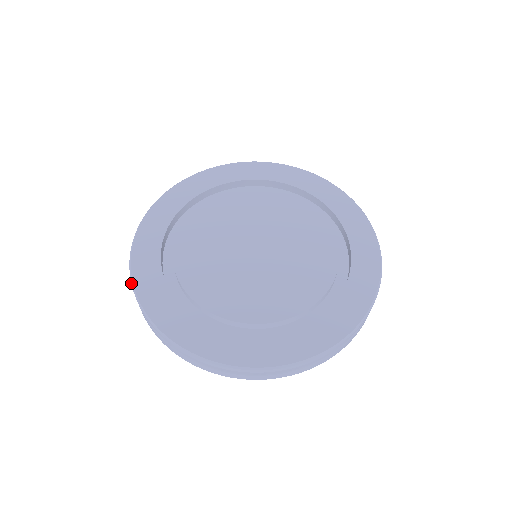
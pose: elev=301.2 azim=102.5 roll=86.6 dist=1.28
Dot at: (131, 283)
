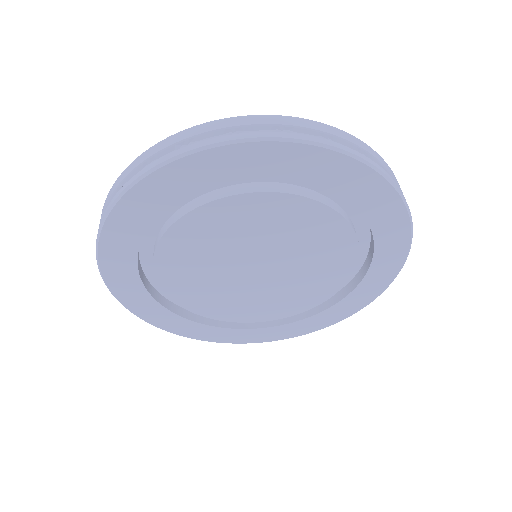
Dot at: occluded
